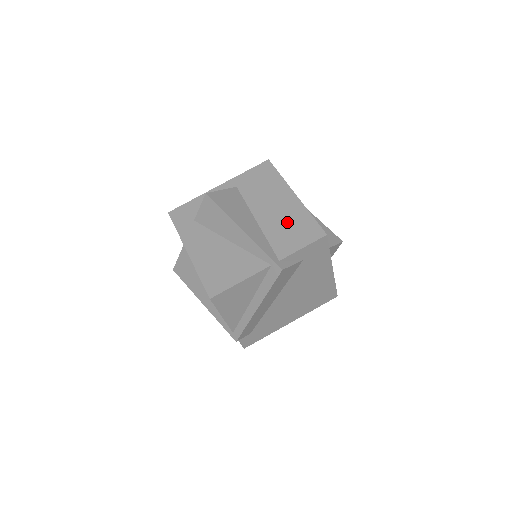
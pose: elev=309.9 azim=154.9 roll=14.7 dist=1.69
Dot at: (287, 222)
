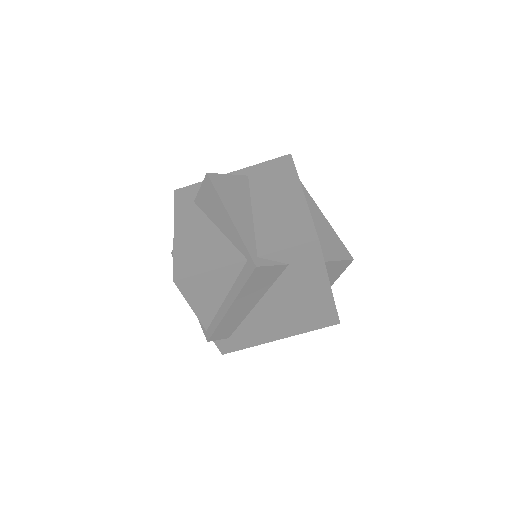
Dot at: (282, 219)
